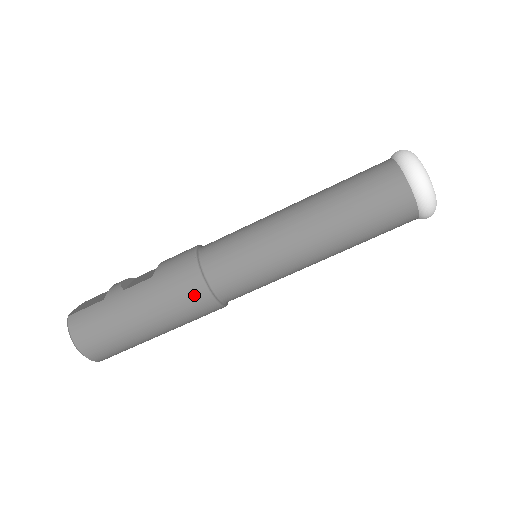
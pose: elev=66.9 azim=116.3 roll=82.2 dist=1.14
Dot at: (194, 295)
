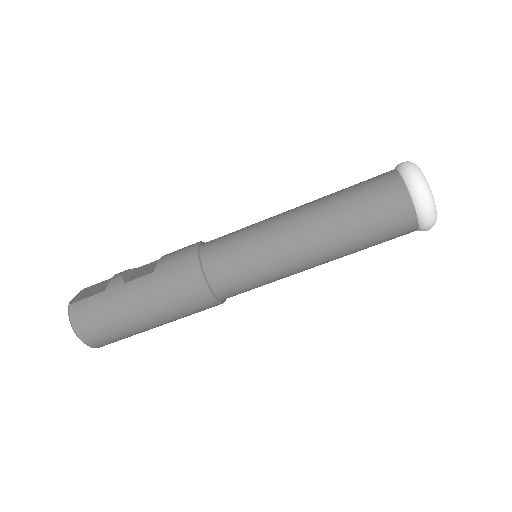
Dot at: (194, 293)
